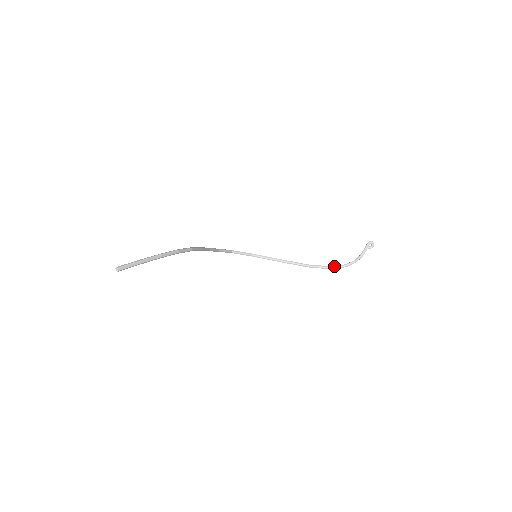
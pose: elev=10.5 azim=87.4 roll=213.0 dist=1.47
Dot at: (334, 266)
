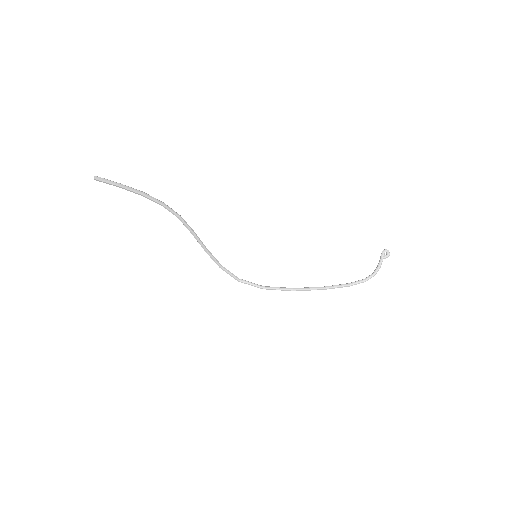
Dot at: (351, 282)
